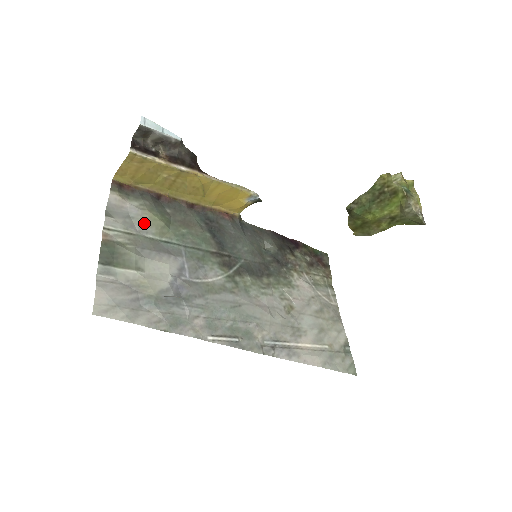
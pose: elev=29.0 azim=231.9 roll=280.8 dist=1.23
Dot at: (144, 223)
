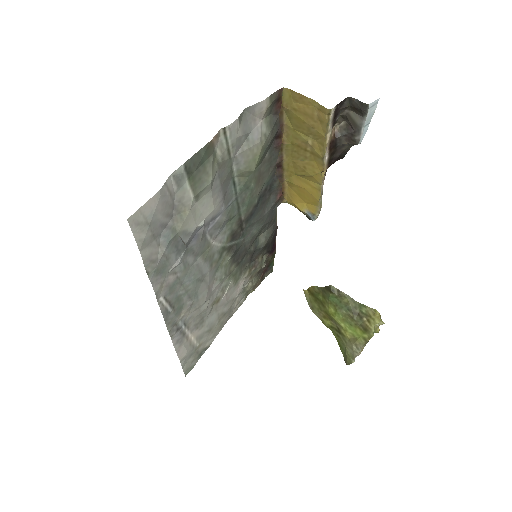
Dot at: (247, 154)
